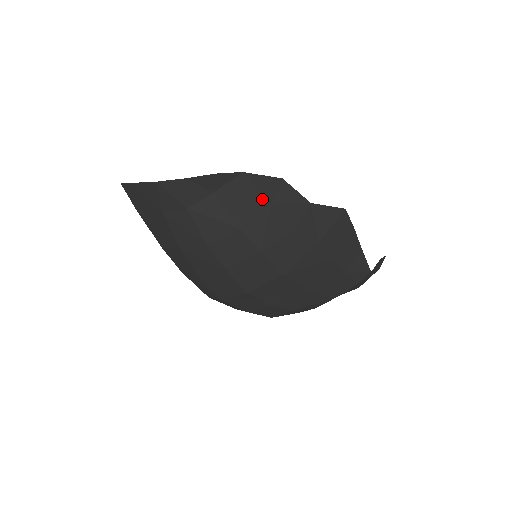
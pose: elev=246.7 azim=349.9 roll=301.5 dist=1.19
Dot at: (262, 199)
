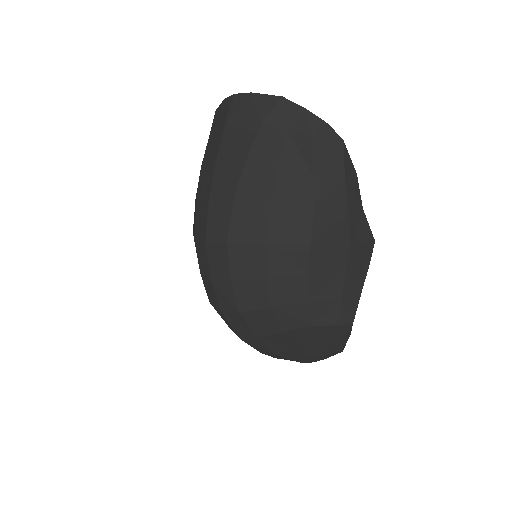
Dot at: (342, 169)
